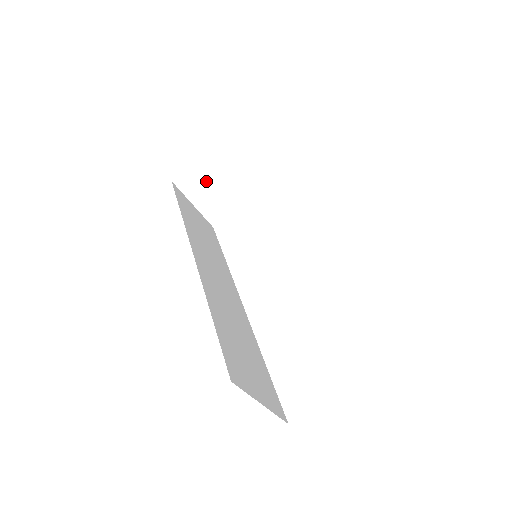
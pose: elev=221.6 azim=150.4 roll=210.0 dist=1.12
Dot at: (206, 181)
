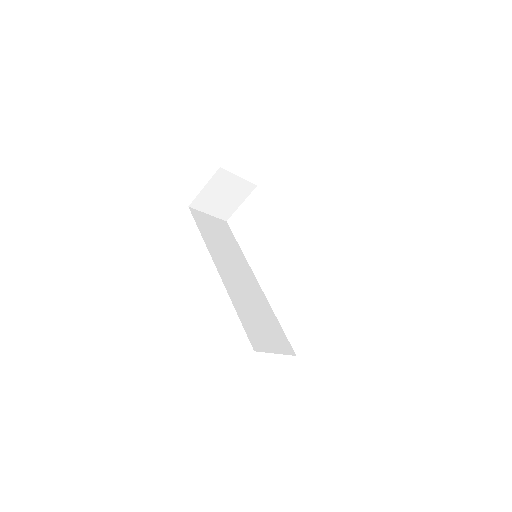
Dot at: (211, 198)
